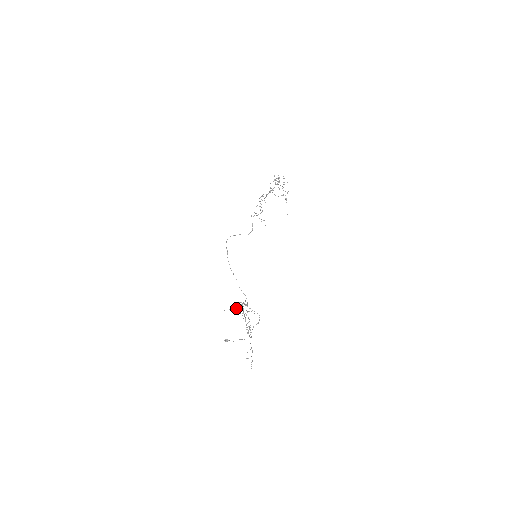
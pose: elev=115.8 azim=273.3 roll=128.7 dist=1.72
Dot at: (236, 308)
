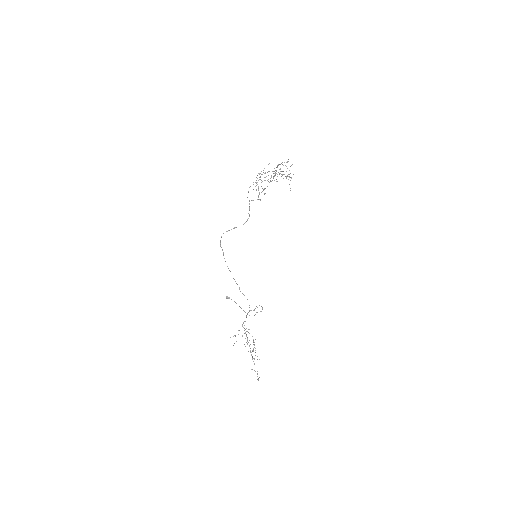
Dot at: occluded
